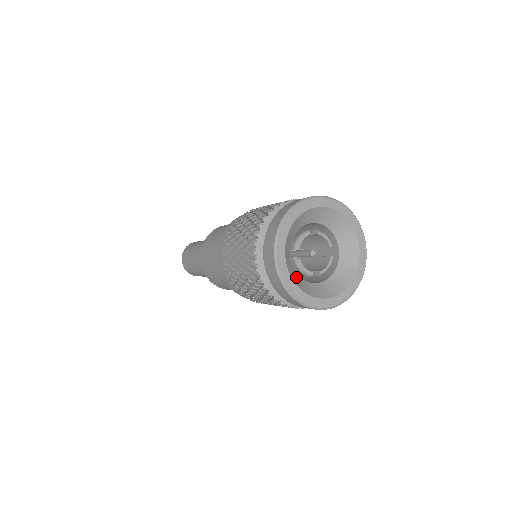
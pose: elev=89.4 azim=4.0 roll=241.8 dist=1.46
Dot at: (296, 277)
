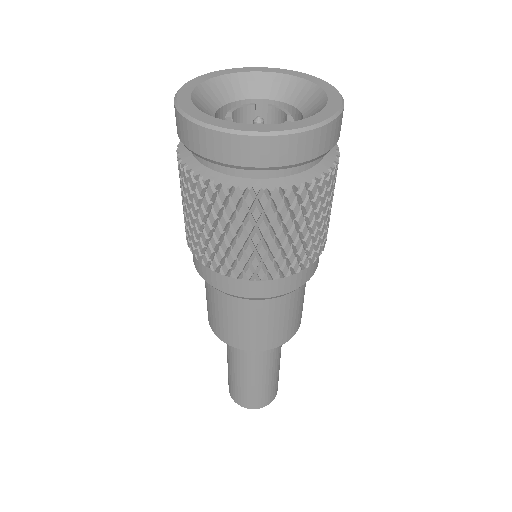
Dot at: occluded
